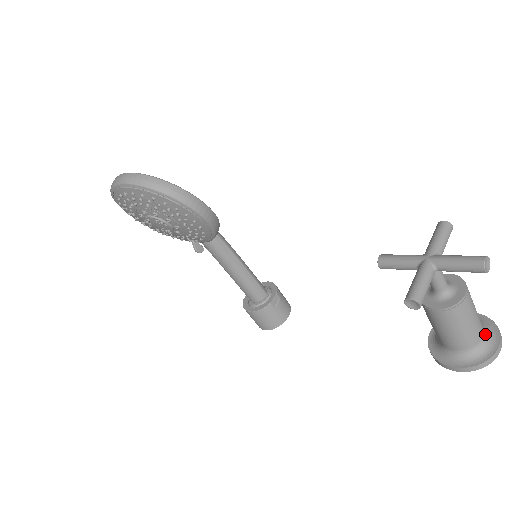
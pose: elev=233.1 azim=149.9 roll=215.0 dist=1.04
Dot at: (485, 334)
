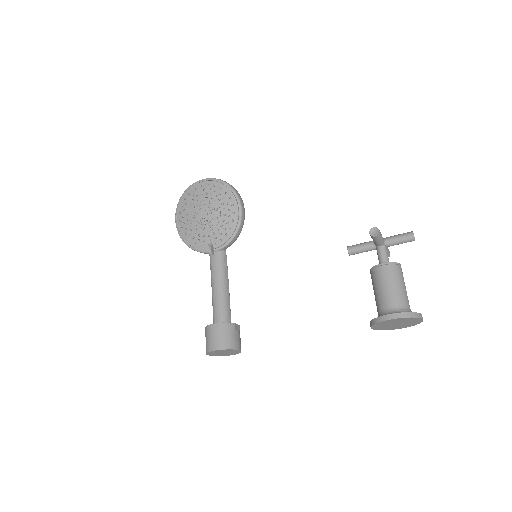
Dot at: (411, 311)
